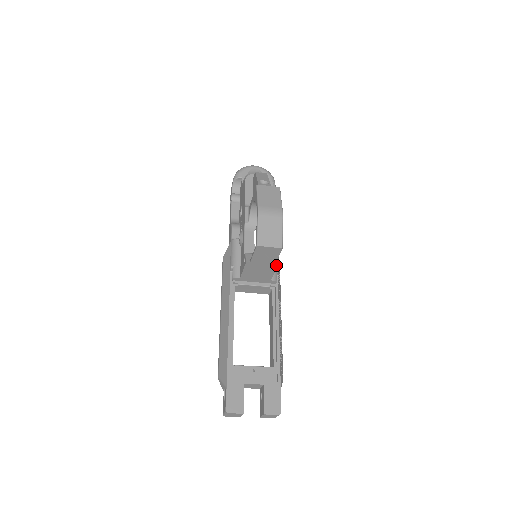
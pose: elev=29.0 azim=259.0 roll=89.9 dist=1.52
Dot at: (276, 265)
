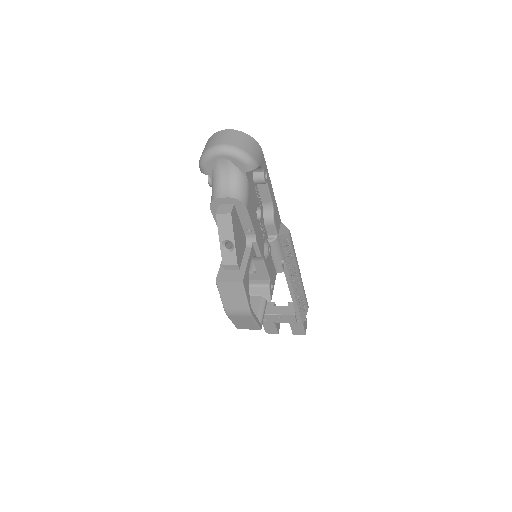
Dot at: (269, 300)
